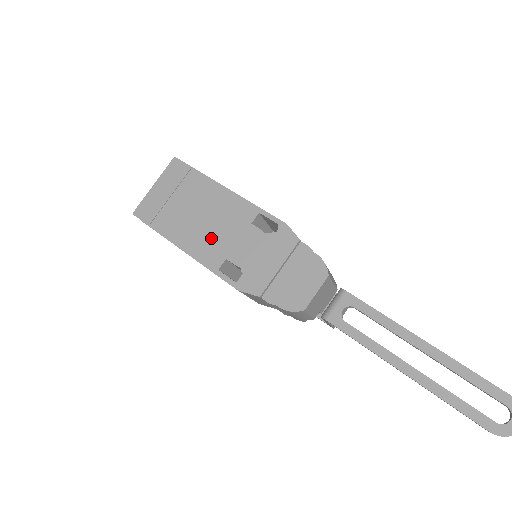
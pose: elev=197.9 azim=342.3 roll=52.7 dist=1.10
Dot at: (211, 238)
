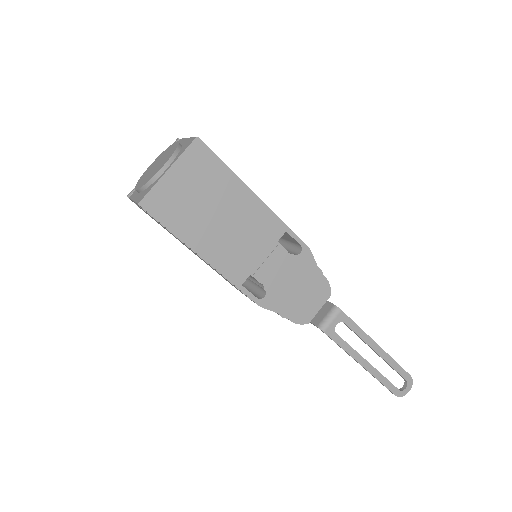
Dot at: (237, 251)
